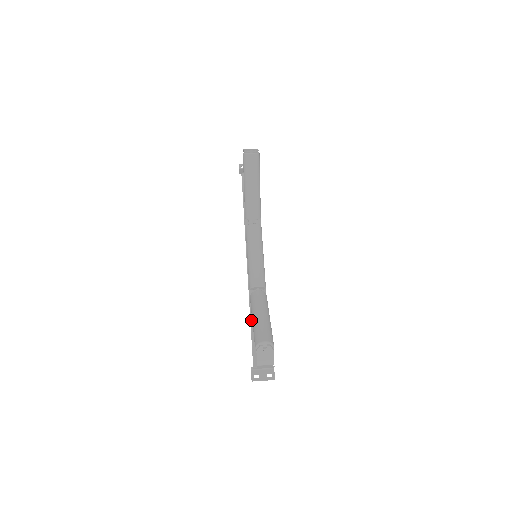
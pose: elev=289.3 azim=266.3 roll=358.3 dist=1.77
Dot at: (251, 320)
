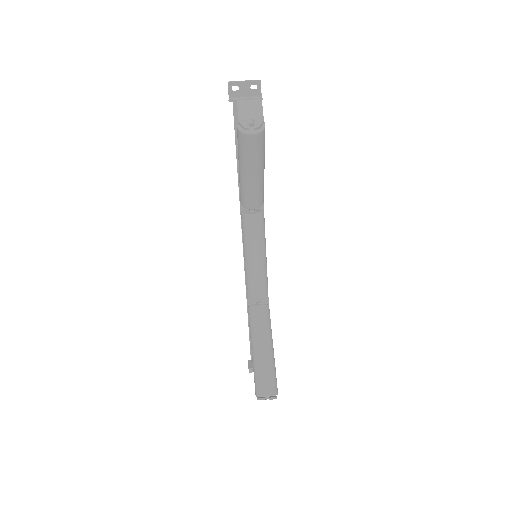
Dot at: occluded
